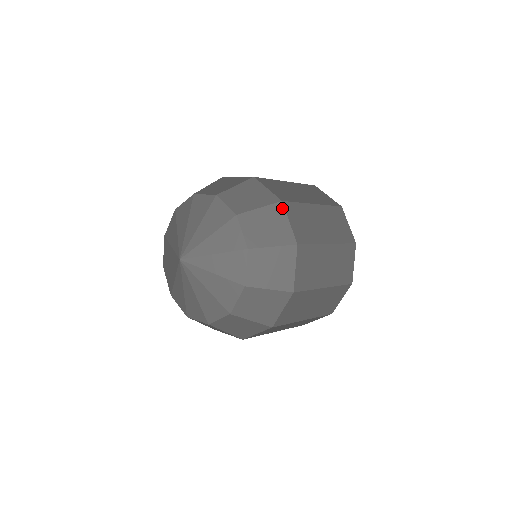
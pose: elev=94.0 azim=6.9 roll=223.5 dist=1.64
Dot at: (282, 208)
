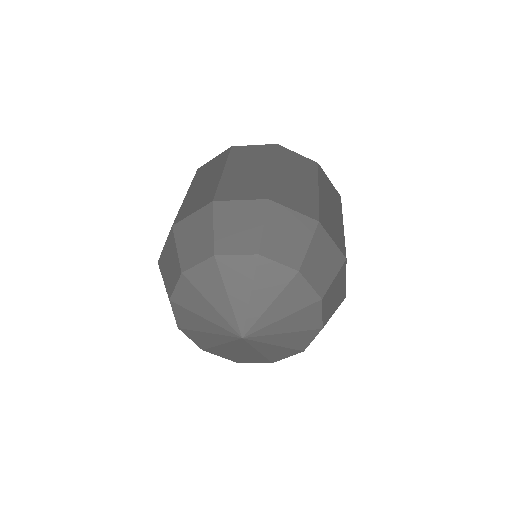
Dot at: occluded
